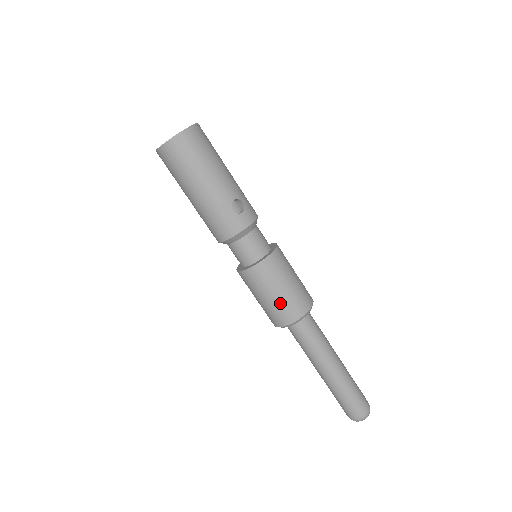
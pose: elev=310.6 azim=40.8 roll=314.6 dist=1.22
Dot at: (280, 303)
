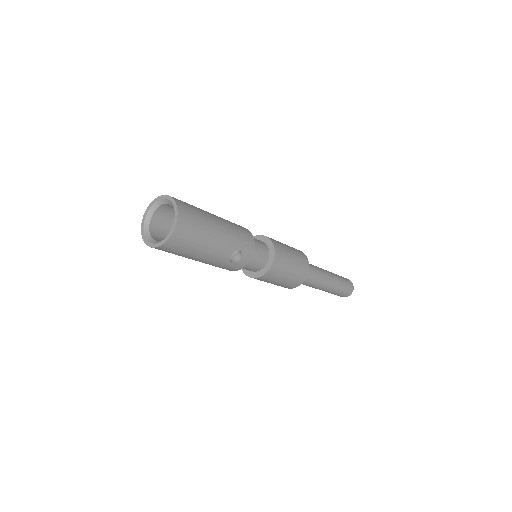
Dot at: (281, 285)
